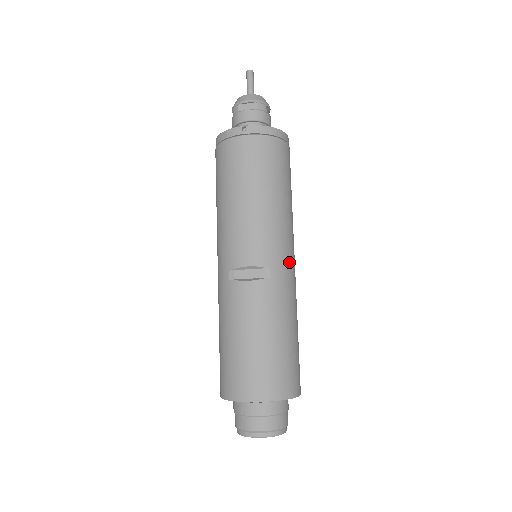
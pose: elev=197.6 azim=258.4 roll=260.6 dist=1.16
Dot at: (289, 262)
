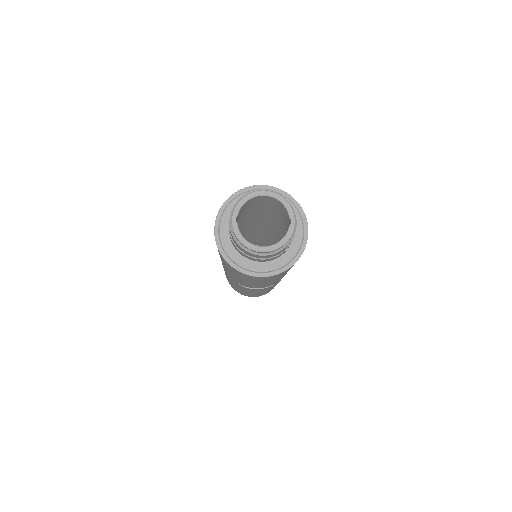
Dot at: occluded
